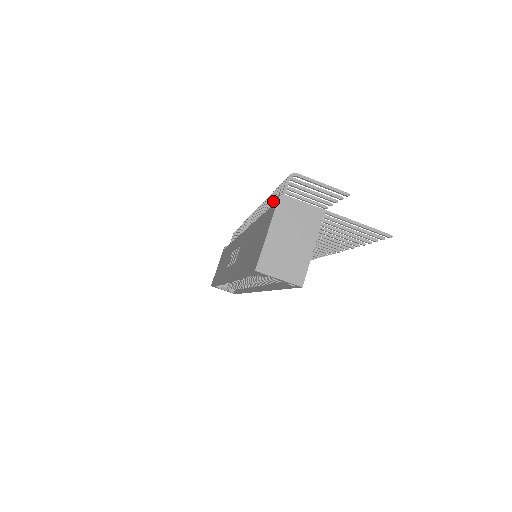
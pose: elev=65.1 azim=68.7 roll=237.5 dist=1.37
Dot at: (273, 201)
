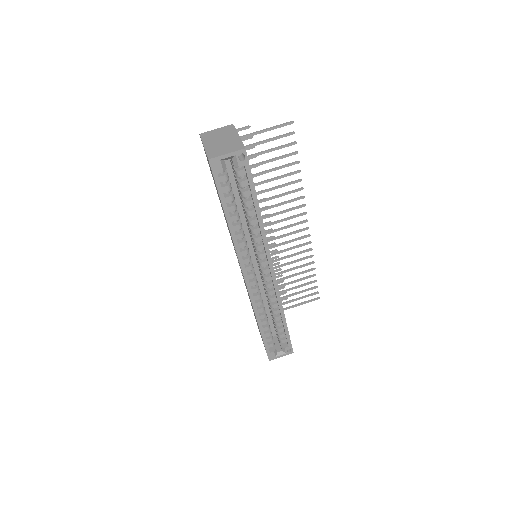
Dot at: occluded
